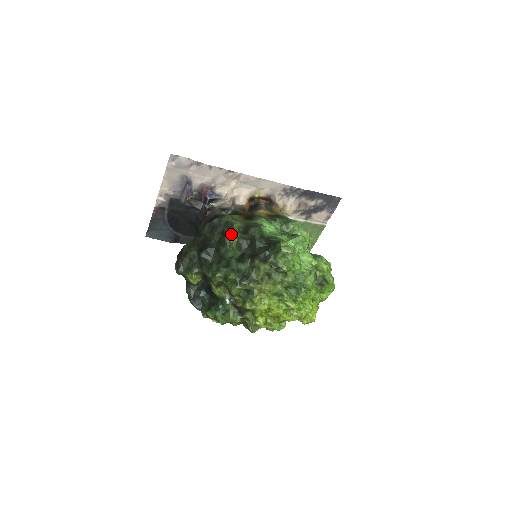
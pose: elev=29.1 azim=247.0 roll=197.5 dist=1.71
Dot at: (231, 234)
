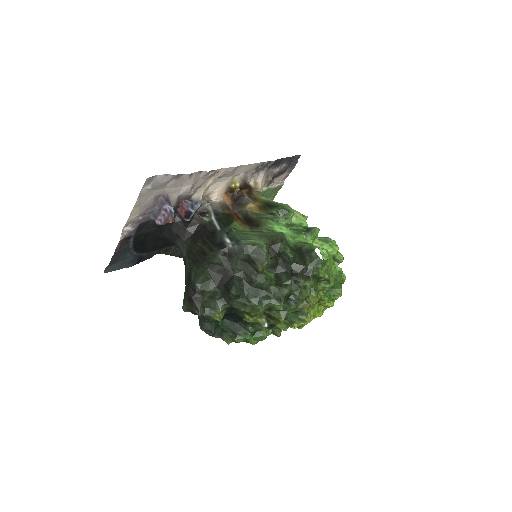
Dot at: (266, 261)
